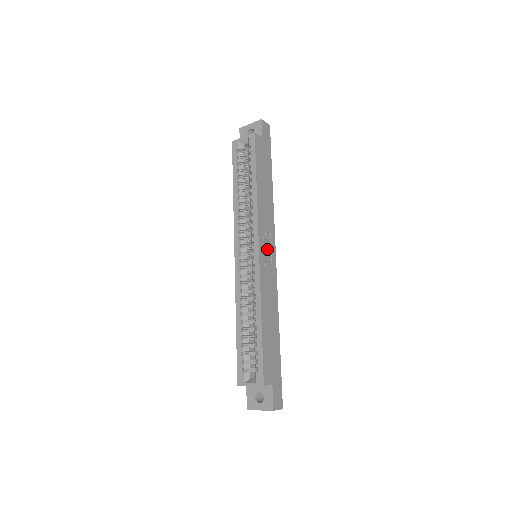
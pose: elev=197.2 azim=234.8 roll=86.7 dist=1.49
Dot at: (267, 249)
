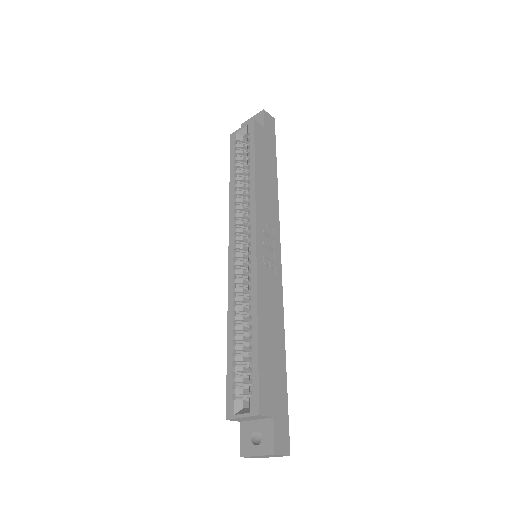
Dot at: (268, 244)
